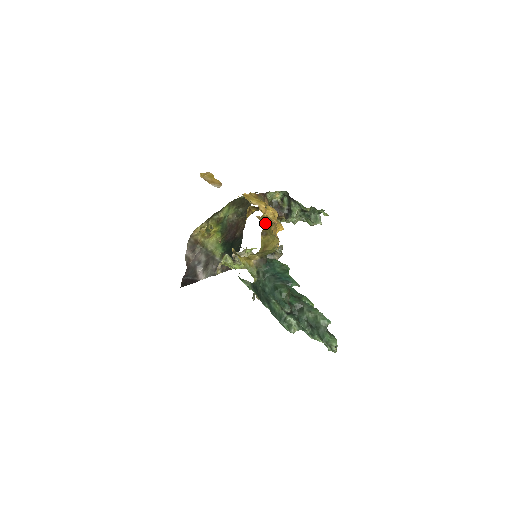
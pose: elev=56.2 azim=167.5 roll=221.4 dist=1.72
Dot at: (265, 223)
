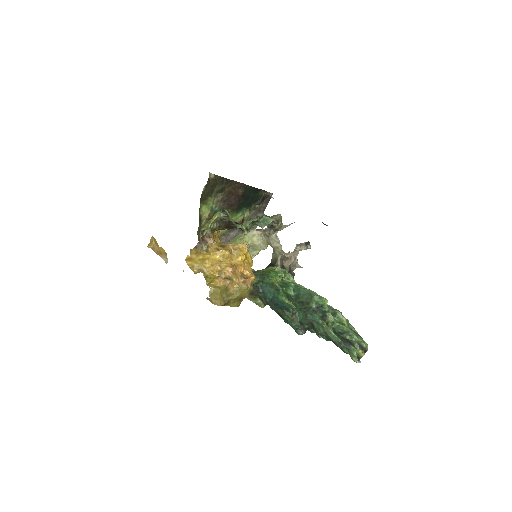
Dot at: (217, 301)
